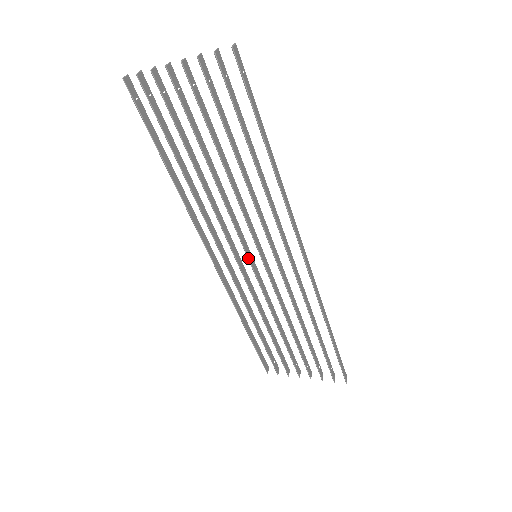
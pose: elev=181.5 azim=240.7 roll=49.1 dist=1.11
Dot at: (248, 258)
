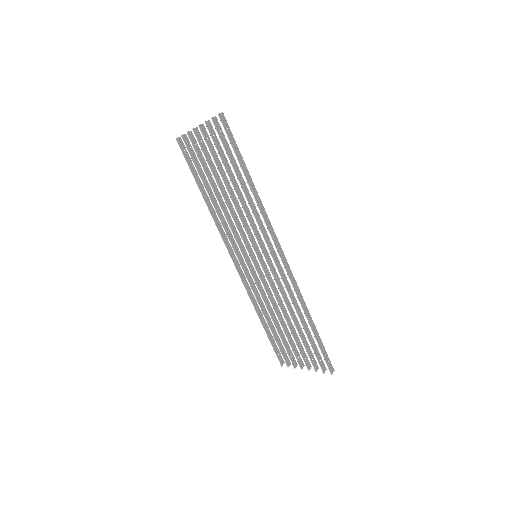
Dot at: (250, 257)
